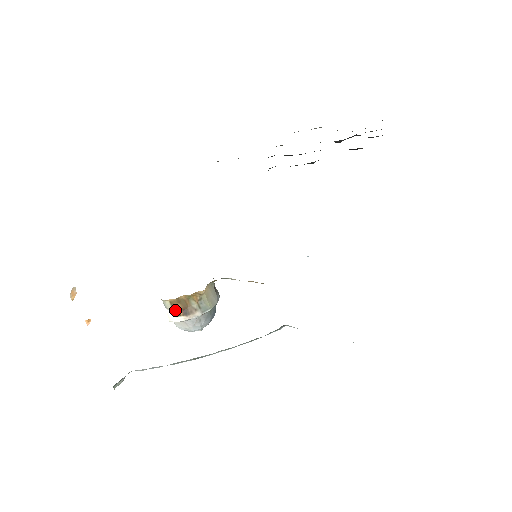
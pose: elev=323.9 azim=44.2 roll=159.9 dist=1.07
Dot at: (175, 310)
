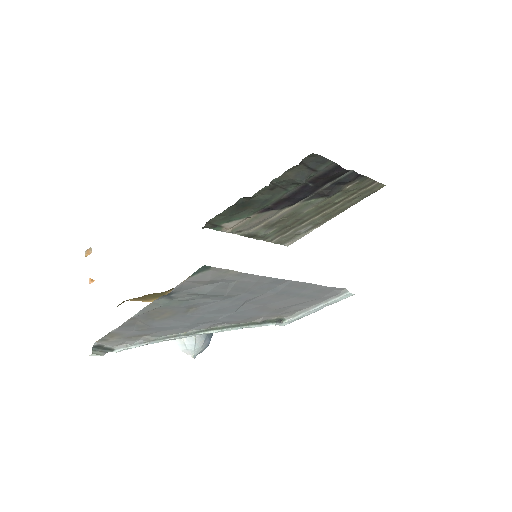
Dot at: occluded
